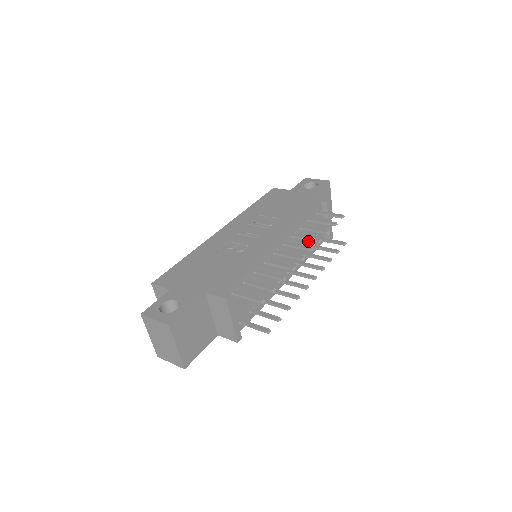
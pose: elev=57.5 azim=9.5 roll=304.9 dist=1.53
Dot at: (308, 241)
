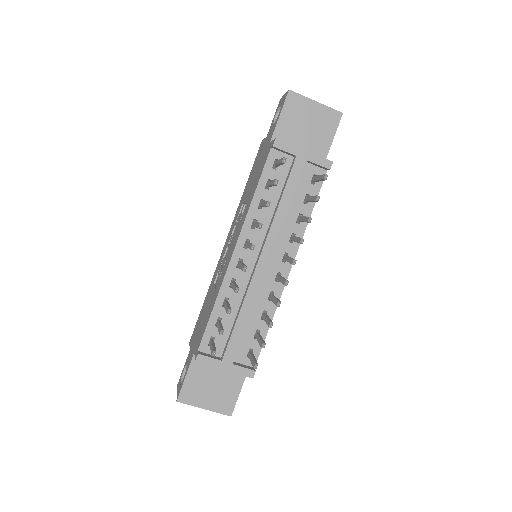
Dot at: (279, 212)
